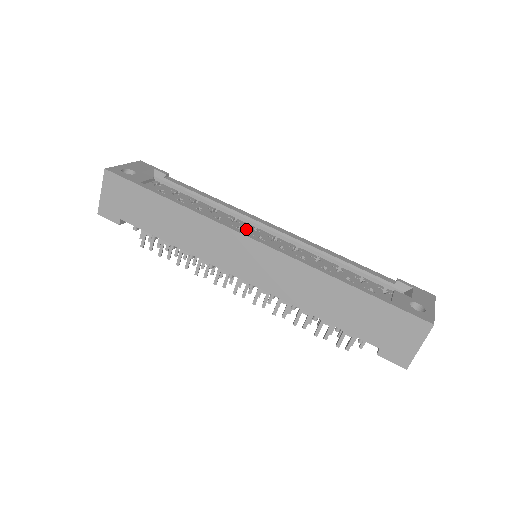
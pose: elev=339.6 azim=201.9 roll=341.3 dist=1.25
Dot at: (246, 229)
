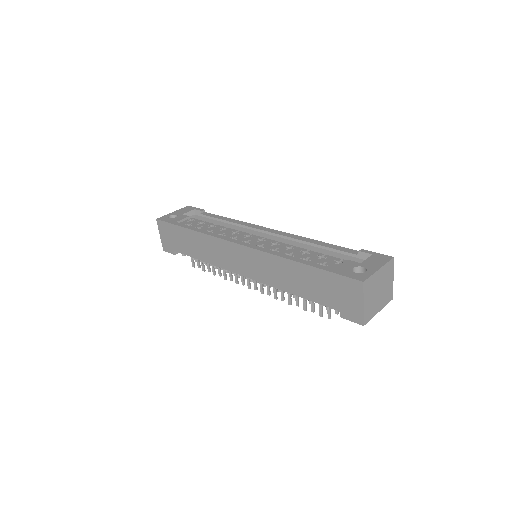
Dot at: (241, 237)
